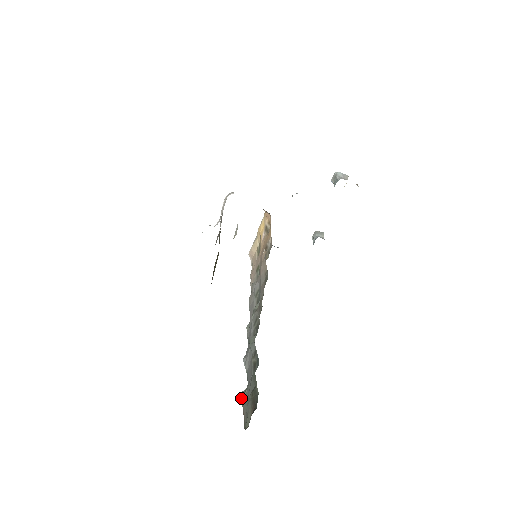
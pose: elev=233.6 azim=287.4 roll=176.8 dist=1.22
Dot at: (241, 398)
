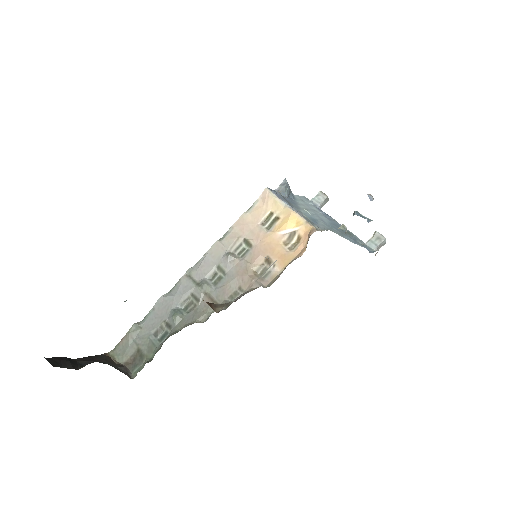
Dot at: (131, 329)
